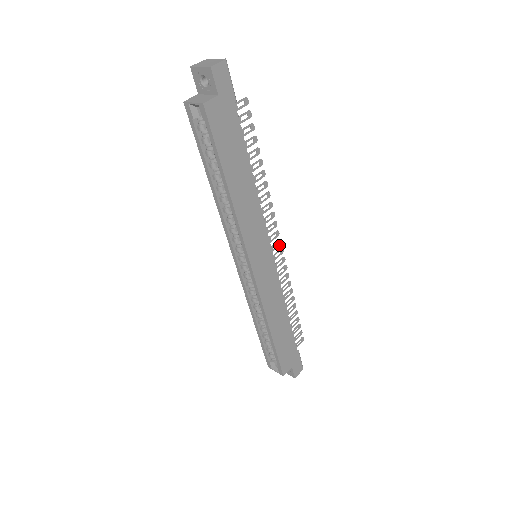
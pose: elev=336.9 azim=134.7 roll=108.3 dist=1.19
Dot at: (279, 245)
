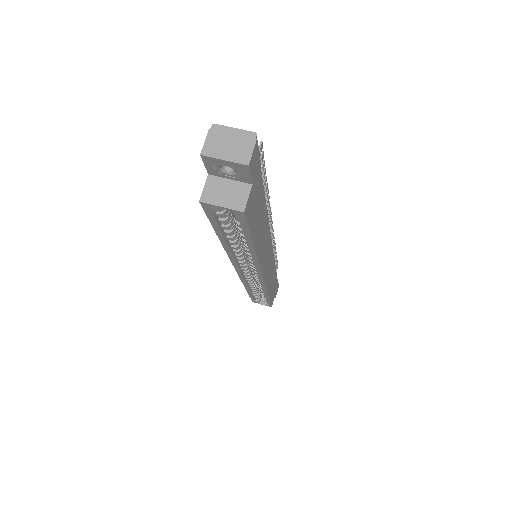
Dot at: (272, 230)
